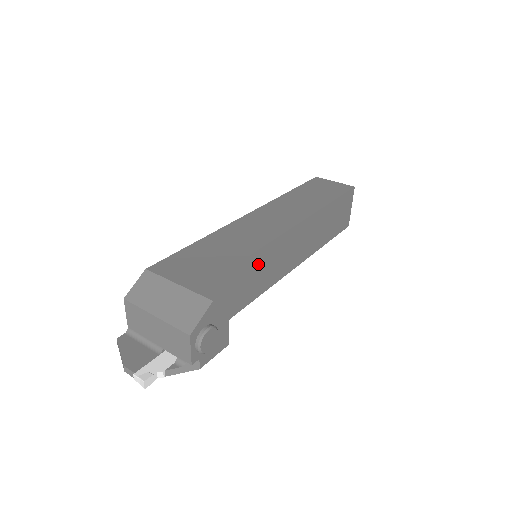
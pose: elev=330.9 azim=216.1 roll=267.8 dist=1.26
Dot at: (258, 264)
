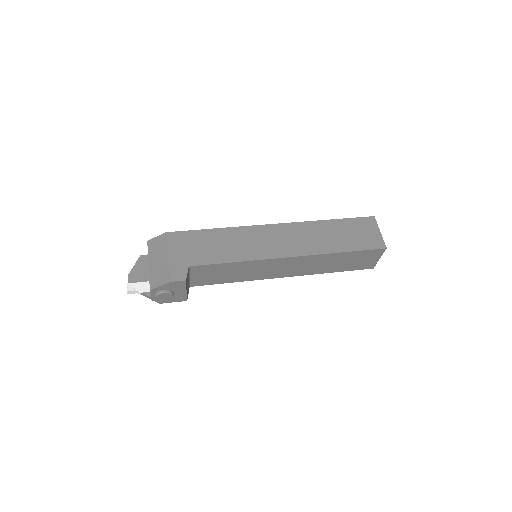
Dot at: (238, 268)
